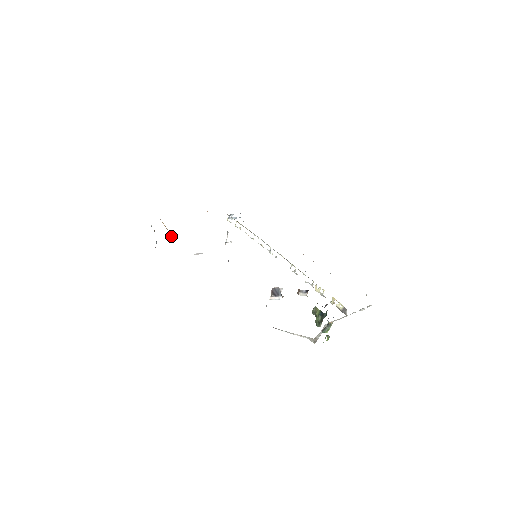
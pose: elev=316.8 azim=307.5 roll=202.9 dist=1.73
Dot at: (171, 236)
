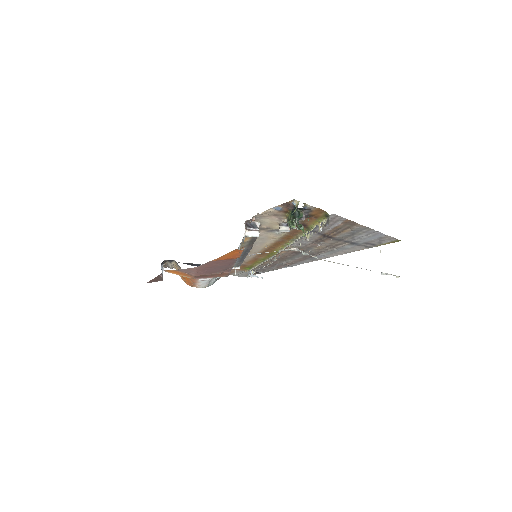
Dot at: (177, 265)
